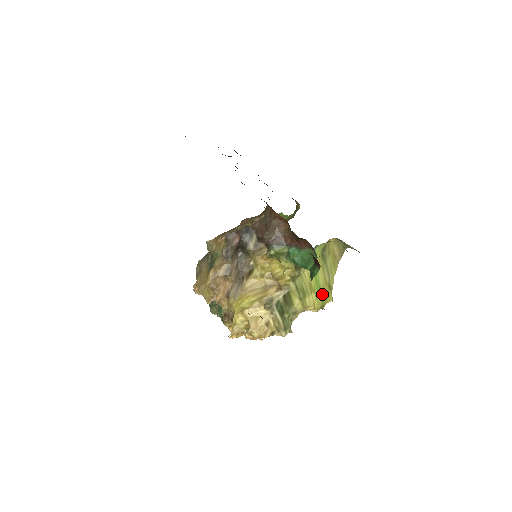
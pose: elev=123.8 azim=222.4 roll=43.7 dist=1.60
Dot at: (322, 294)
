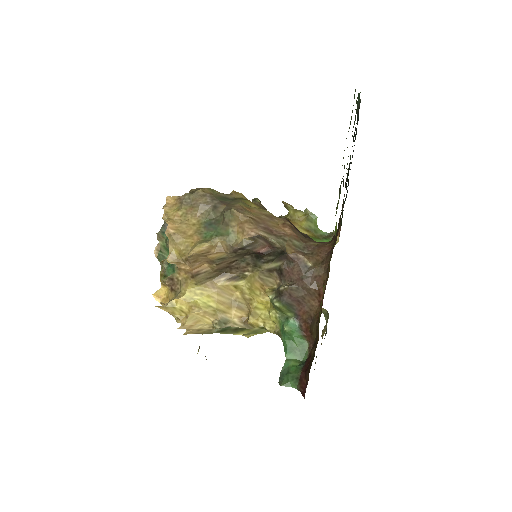
Dot at: occluded
